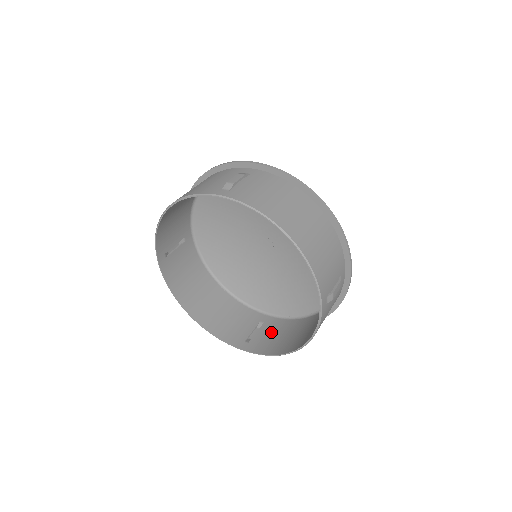
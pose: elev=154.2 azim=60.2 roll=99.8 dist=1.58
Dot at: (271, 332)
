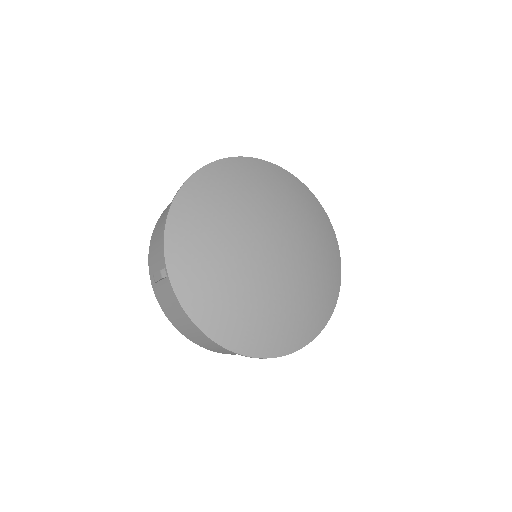
Dot at: occluded
